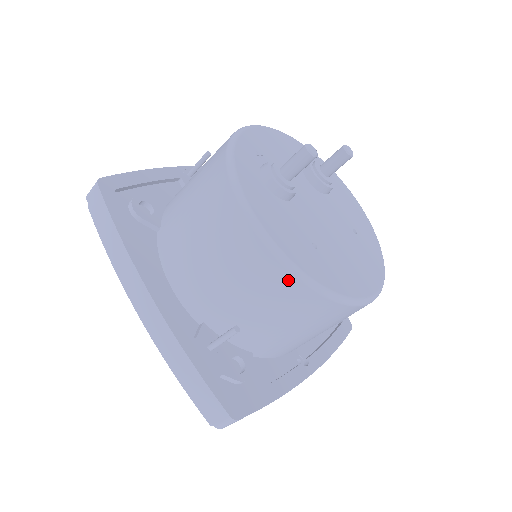
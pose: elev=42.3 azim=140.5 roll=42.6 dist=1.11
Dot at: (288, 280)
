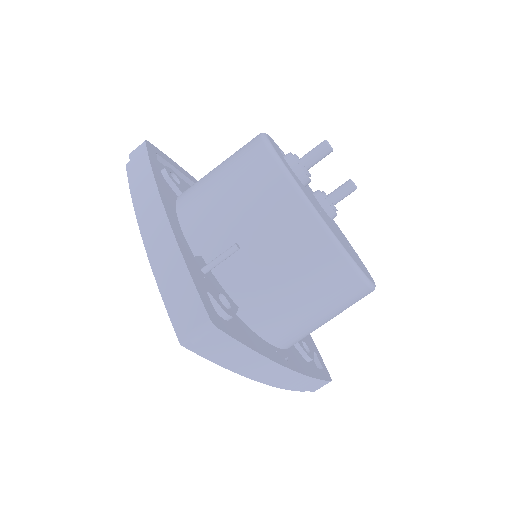
Dot at: (296, 207)
